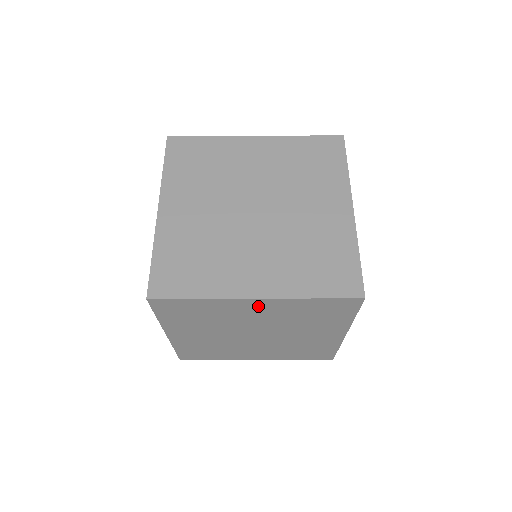
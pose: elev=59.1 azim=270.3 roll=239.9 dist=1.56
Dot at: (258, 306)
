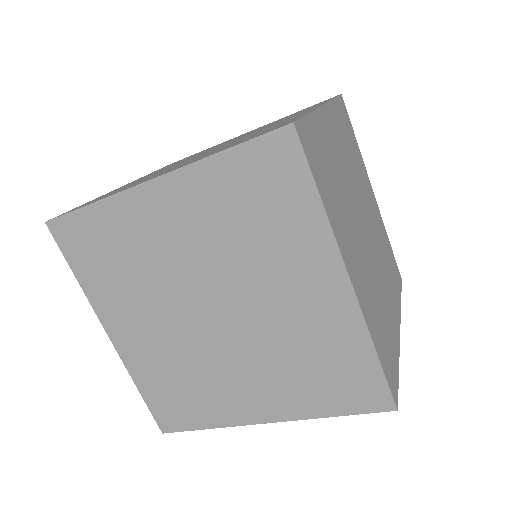
Dot at: occluded
